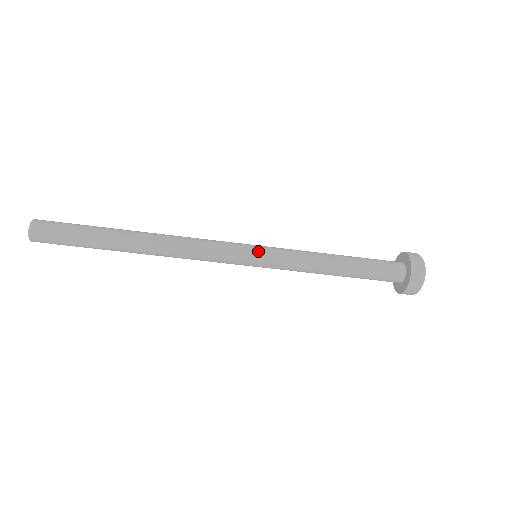
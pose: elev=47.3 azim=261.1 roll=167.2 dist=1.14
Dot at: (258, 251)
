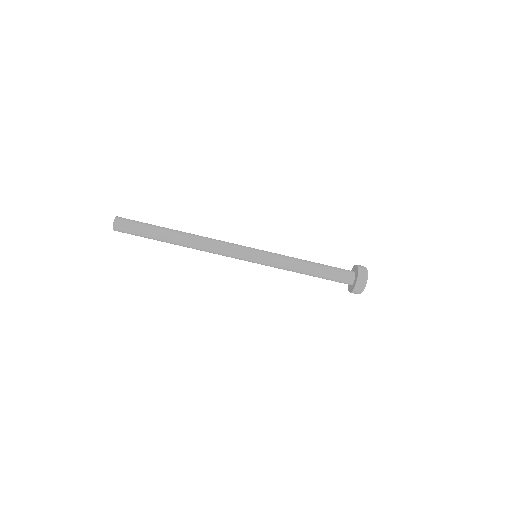
Dot at: (258, 249)
